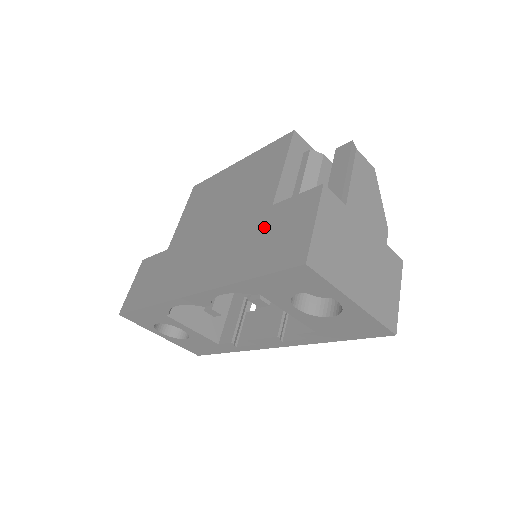
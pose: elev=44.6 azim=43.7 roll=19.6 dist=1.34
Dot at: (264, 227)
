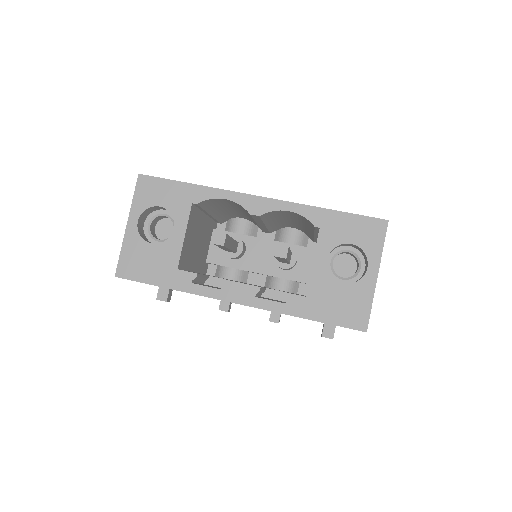
Dot at: occluded
